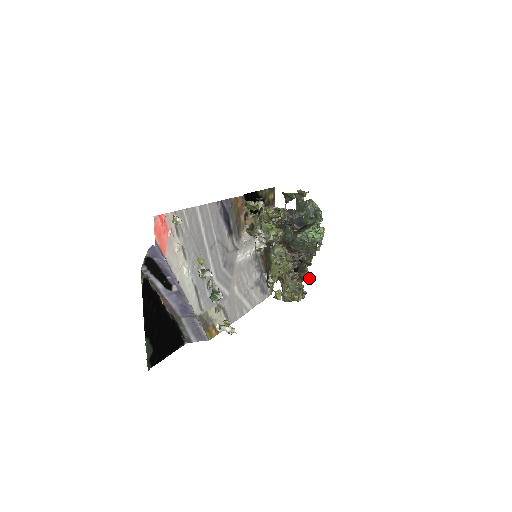
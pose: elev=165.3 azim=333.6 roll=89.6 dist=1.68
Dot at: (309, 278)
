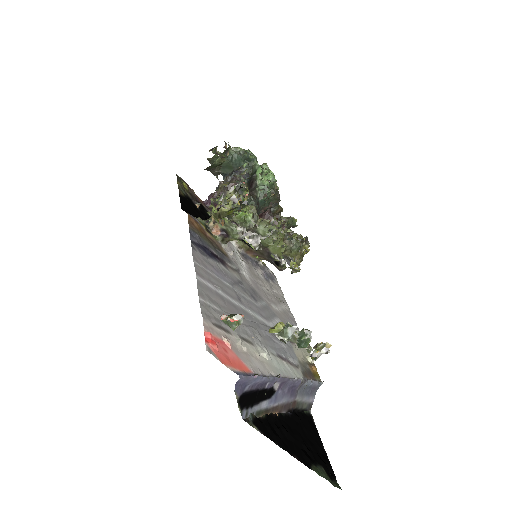
Dot at: (292, 223)
